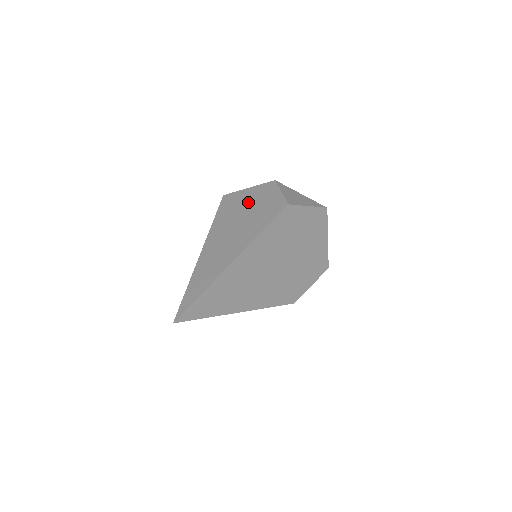
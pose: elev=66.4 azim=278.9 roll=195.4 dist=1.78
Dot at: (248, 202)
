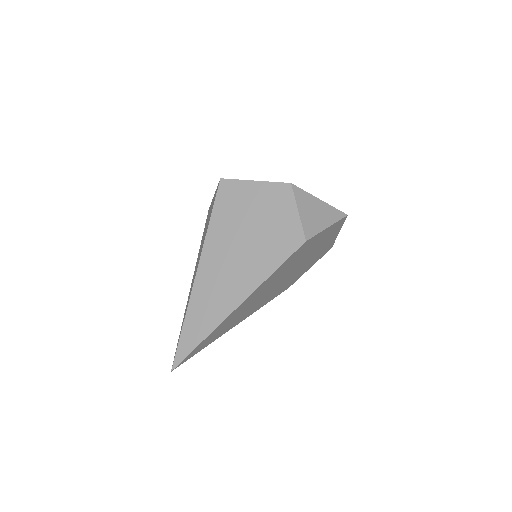
Dot at: (254, 211)
